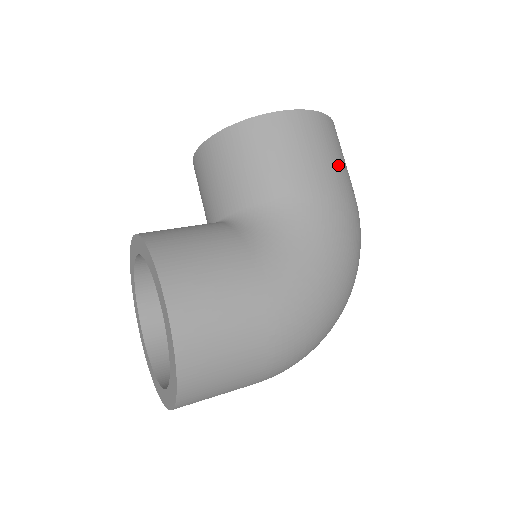
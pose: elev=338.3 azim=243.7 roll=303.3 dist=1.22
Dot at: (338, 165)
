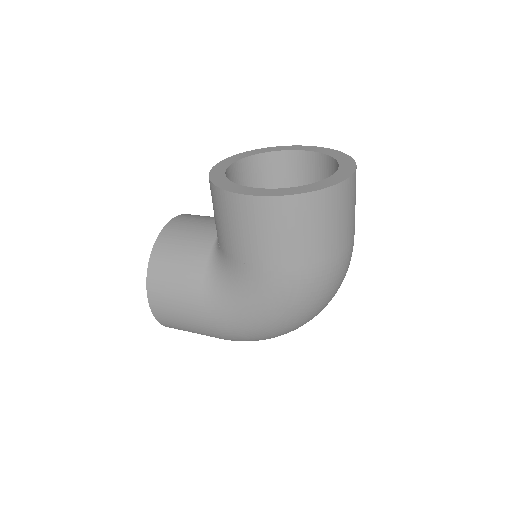
Dot at: (294, 247)
